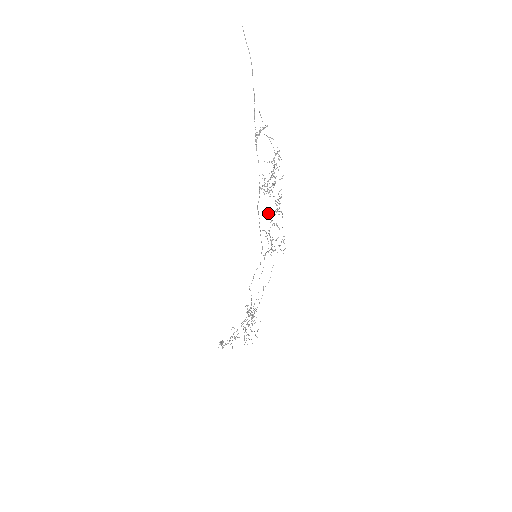
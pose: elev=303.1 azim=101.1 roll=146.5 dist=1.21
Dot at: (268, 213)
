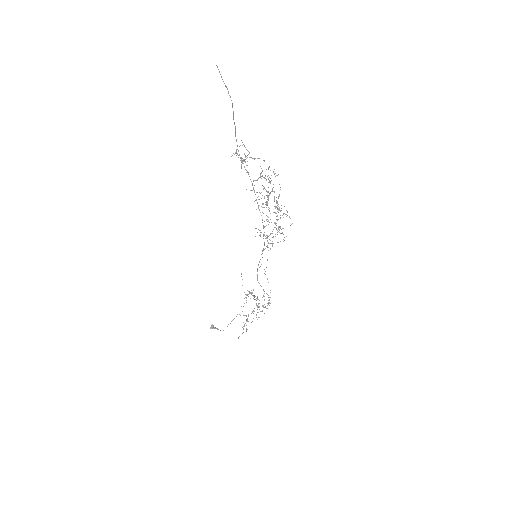
Dot at: (267, 221)
